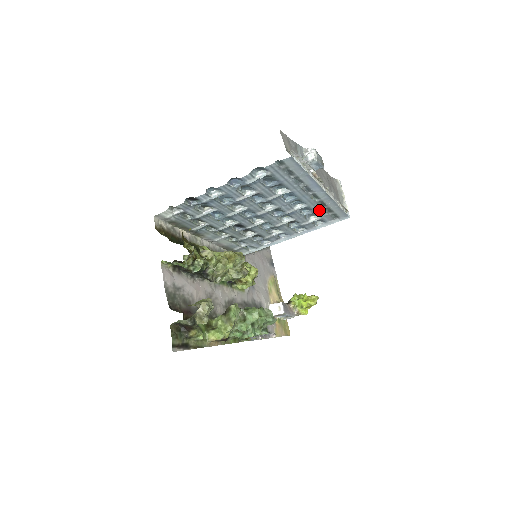
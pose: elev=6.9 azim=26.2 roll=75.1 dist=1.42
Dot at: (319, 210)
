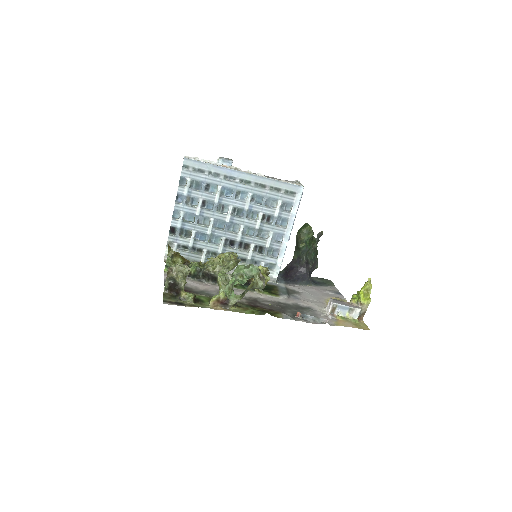
Dot at: (268, 193)
